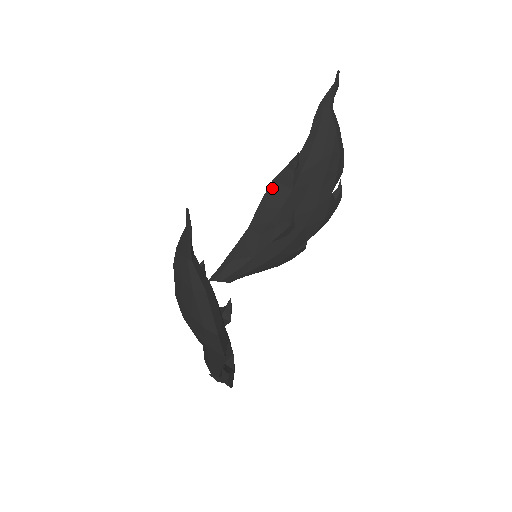
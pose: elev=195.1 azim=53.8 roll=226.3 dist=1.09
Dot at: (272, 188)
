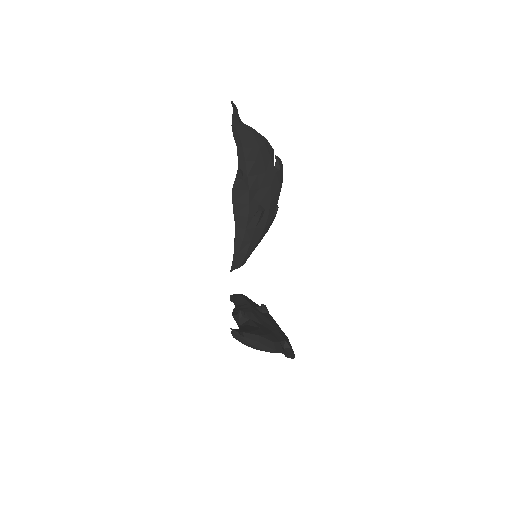
Dot at: (235, 196)
